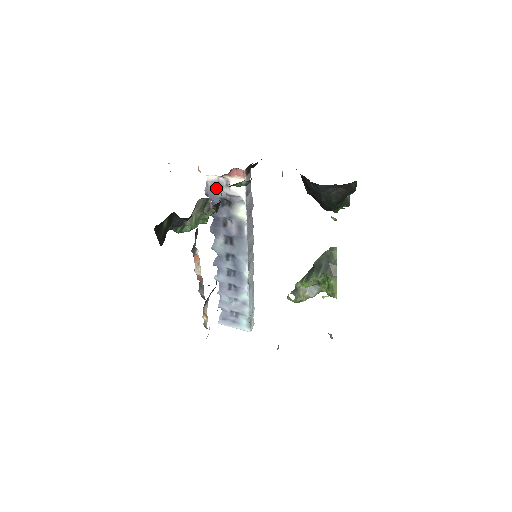
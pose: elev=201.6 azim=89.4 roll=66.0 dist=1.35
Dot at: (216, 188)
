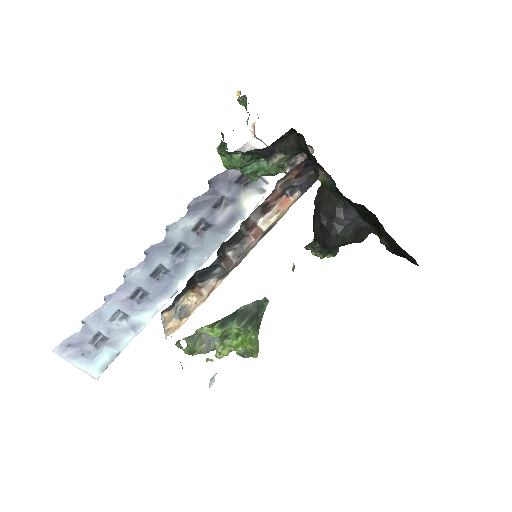
Dot at: occluded
